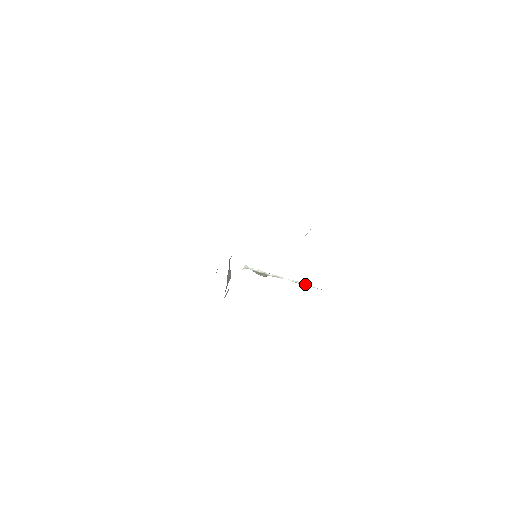
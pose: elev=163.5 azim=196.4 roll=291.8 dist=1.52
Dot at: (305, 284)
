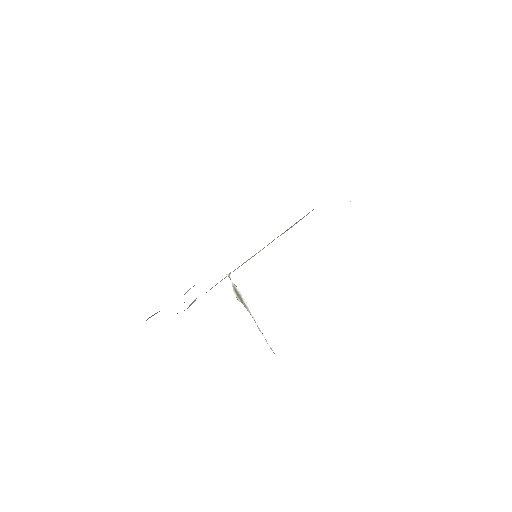
Dot at: (264, 337)
